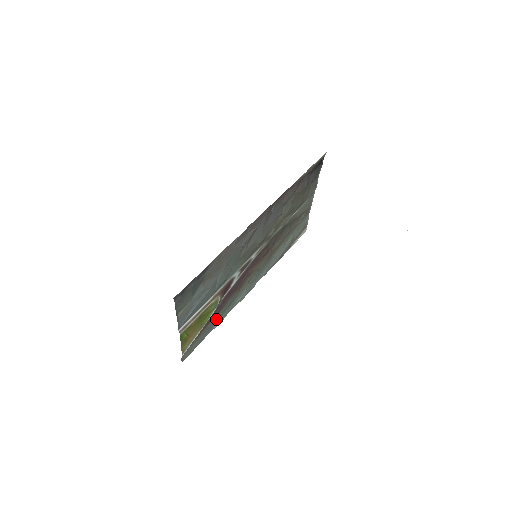
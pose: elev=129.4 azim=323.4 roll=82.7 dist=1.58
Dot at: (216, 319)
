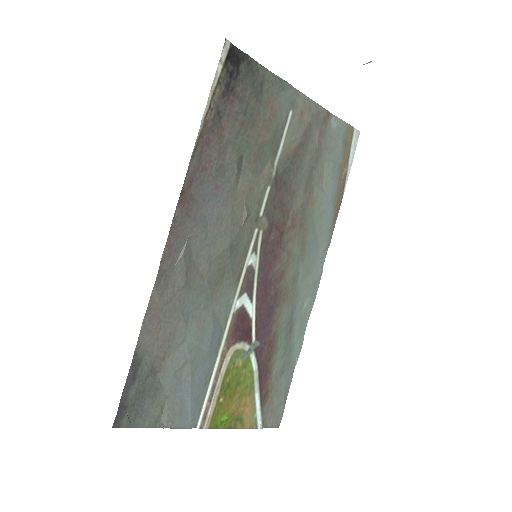
Dot at: (283, 354)
